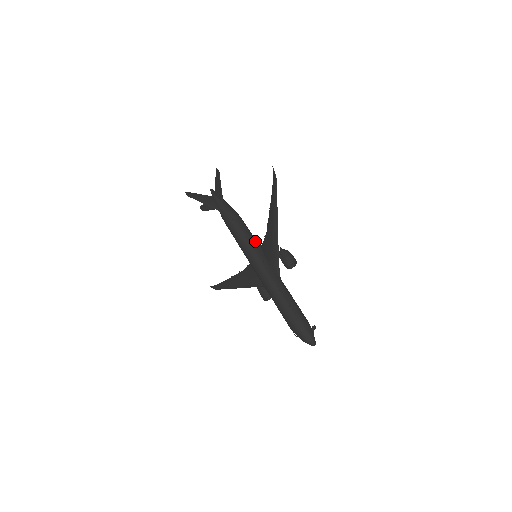
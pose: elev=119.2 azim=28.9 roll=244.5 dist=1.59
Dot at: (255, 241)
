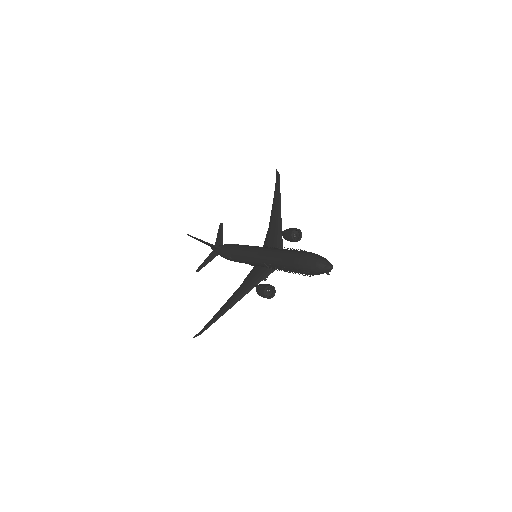
Dot at: occluded
